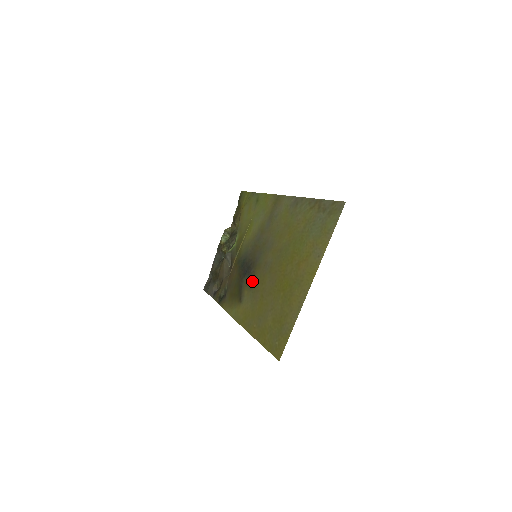
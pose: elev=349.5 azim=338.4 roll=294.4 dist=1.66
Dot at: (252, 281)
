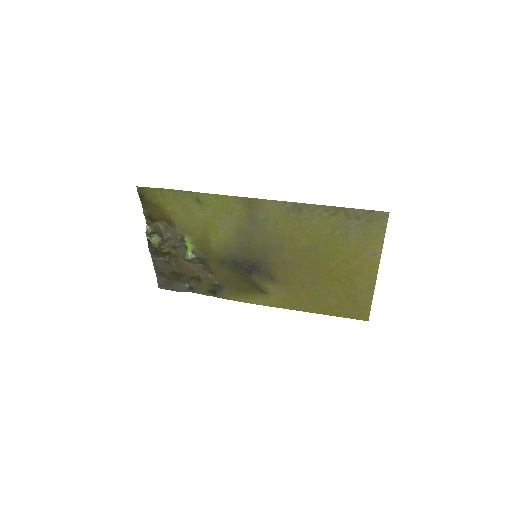
Dot at: (272, 277)
